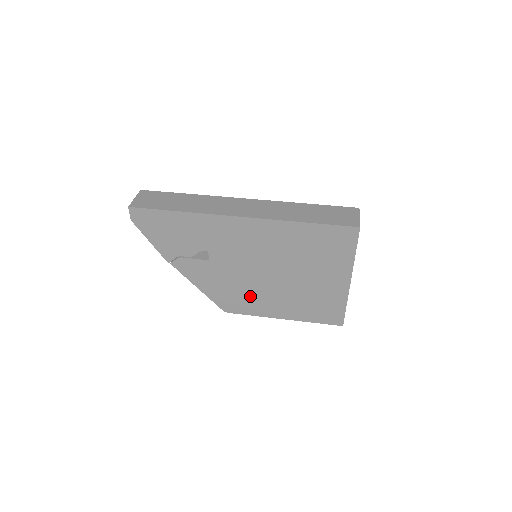
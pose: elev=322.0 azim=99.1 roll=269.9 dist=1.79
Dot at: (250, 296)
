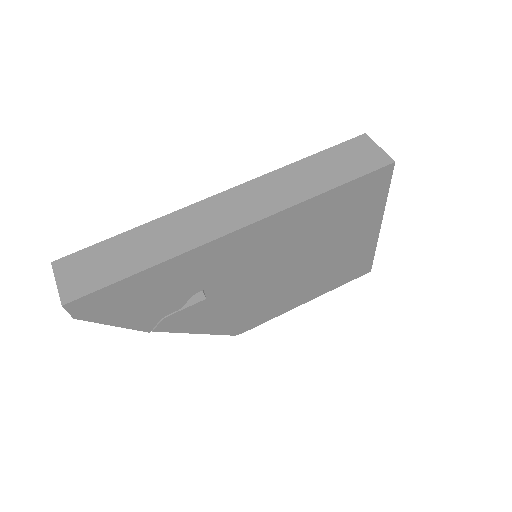
Dot at: (265, 304)
